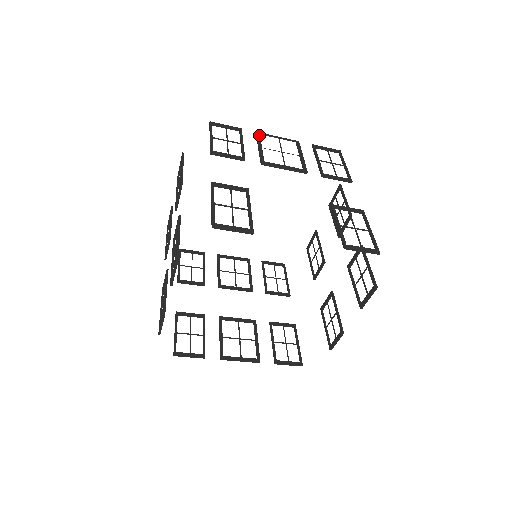
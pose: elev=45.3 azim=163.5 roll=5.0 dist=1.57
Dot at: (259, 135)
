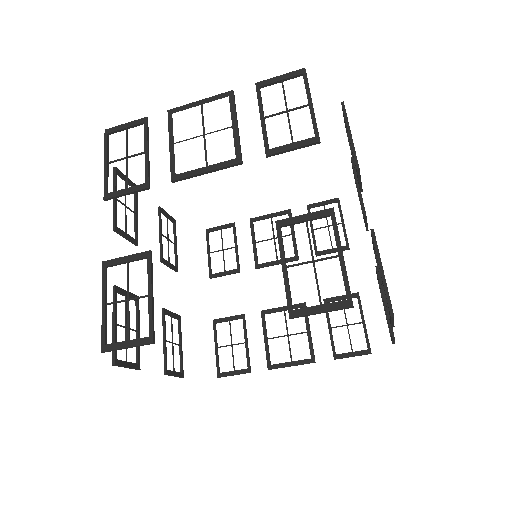
Dot at: (171, 116)
